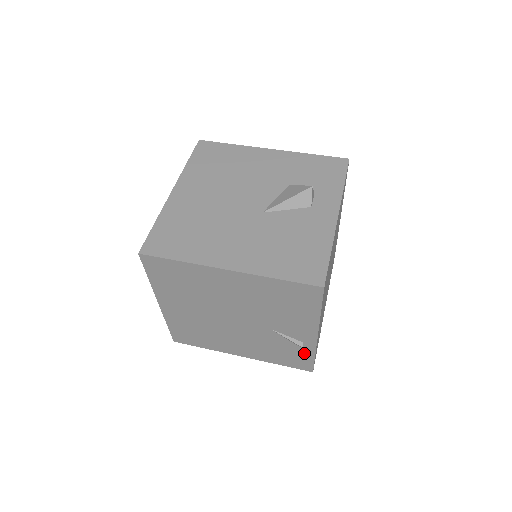
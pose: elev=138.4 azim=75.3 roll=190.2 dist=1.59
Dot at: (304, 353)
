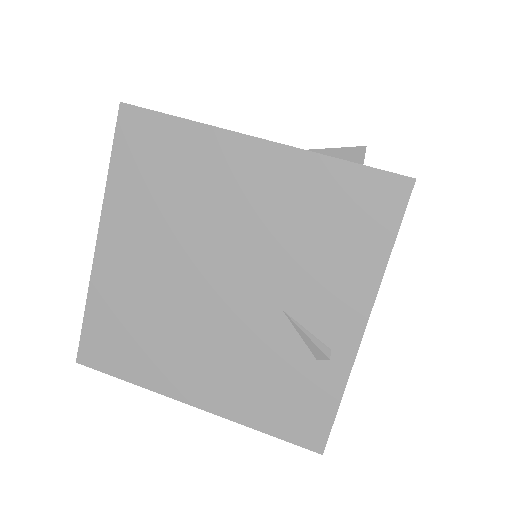
Dot at: (323, 387)
